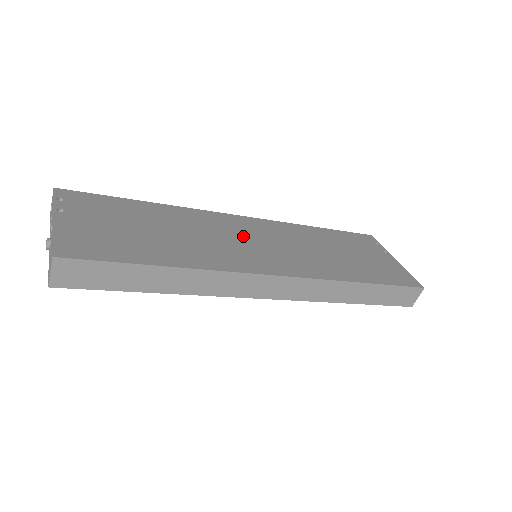
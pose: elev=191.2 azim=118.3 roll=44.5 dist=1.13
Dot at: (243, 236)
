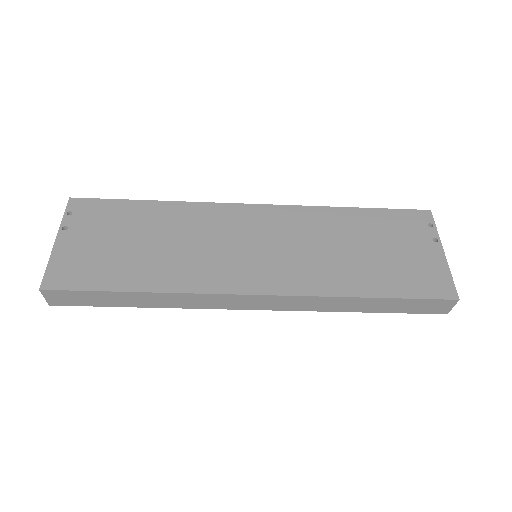
Dot at: (240, 237)
